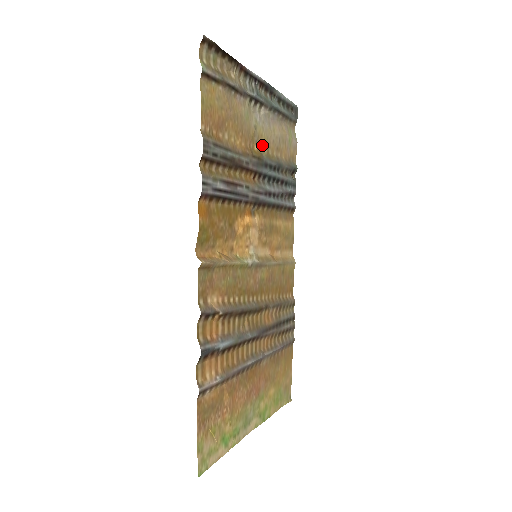
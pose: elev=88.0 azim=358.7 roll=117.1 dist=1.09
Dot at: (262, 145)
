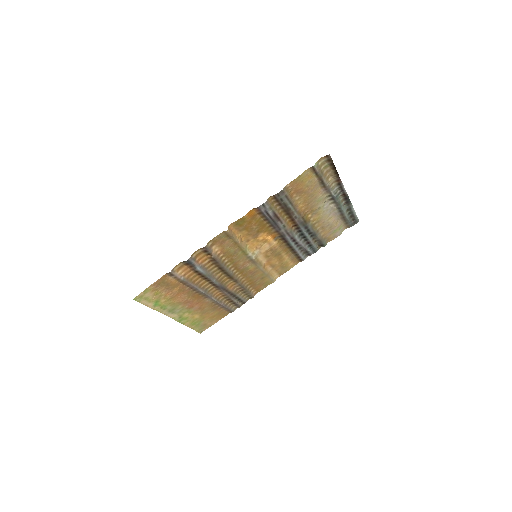
Dot at: (315, 218)
